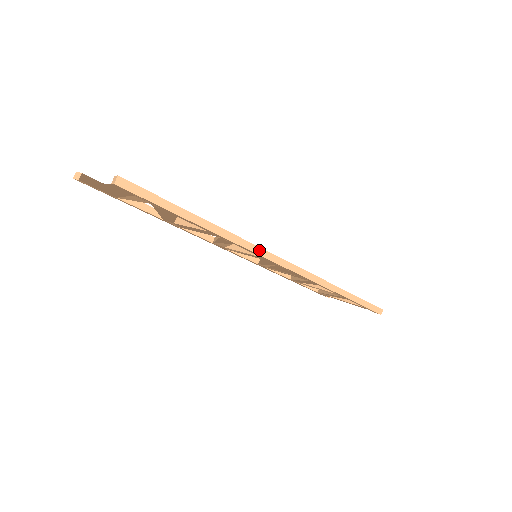
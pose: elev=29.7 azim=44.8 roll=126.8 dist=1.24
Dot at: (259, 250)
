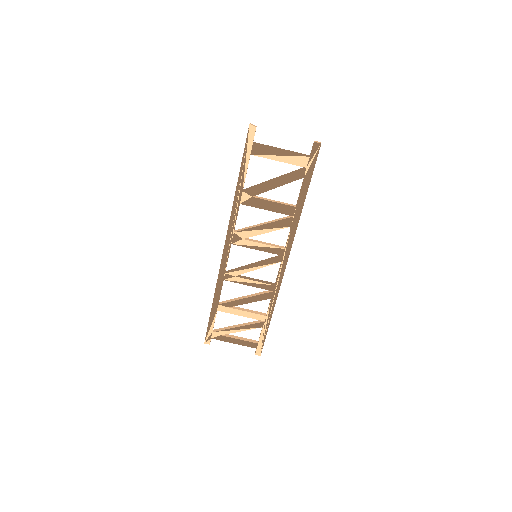
Dot at: occluded
